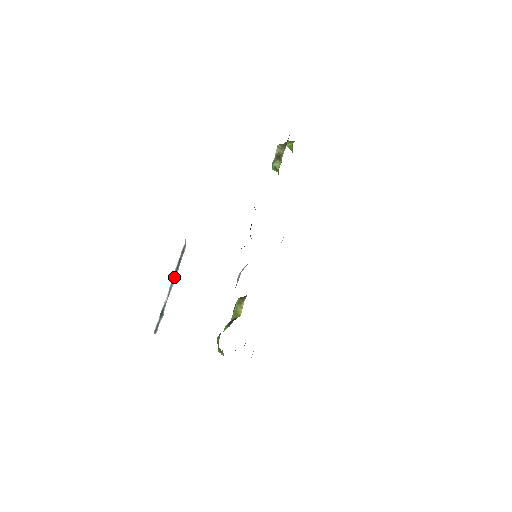
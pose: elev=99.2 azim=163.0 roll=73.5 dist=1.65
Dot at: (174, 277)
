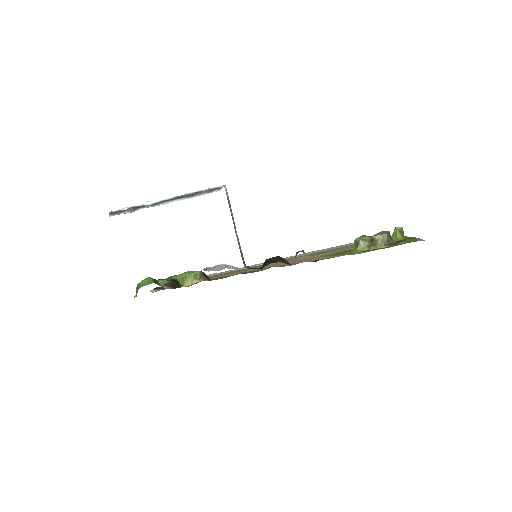
Dot at: (177, 198)
